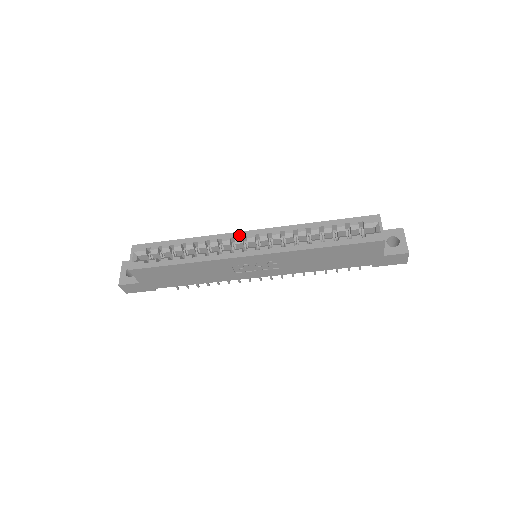
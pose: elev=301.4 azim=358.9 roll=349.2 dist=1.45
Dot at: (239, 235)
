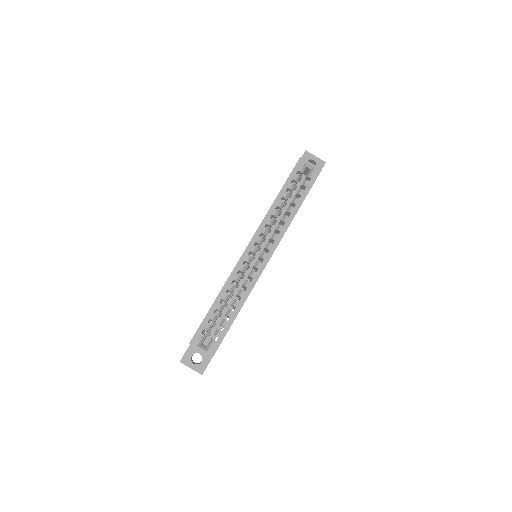
Dot at: (245, 256)
